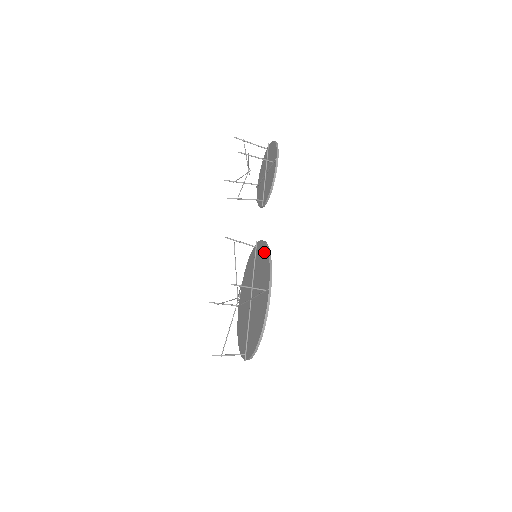
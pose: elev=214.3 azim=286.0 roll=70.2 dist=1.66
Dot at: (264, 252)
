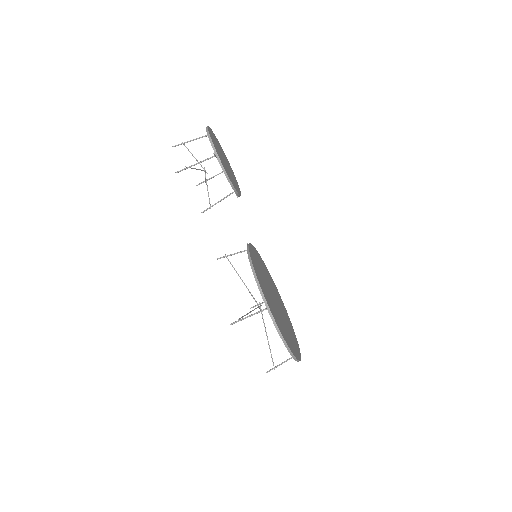
Dot at: occluded
